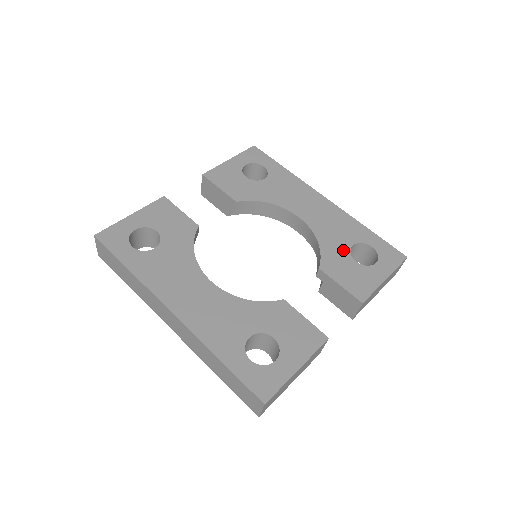
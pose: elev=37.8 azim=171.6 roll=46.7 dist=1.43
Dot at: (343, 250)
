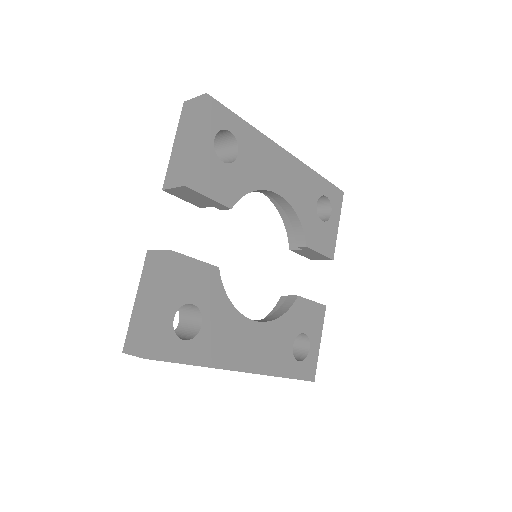
Dot at: (313, 214)
